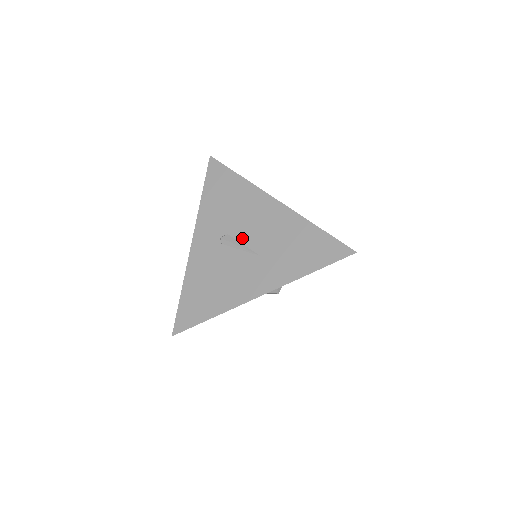
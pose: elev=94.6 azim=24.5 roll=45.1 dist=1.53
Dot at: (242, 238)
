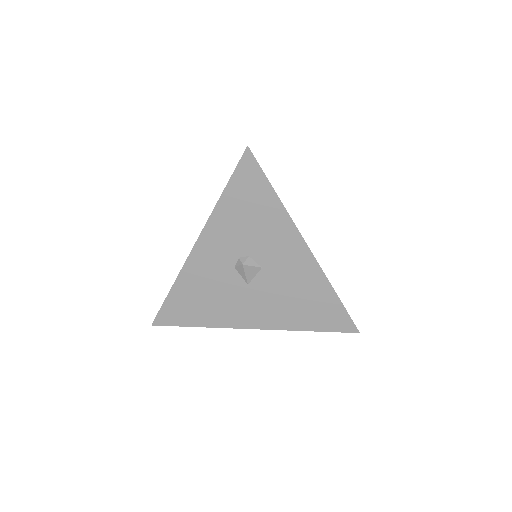
Dot at: occluded
